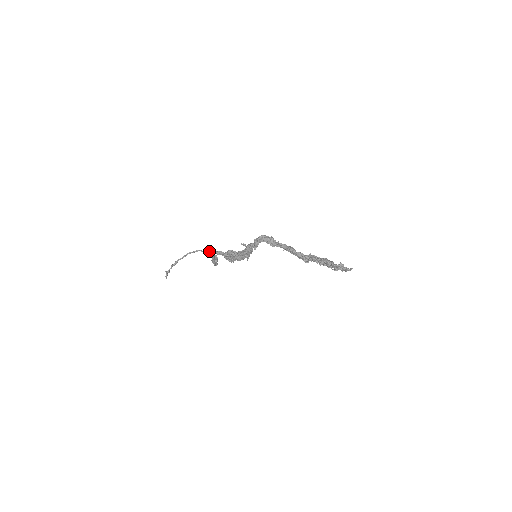
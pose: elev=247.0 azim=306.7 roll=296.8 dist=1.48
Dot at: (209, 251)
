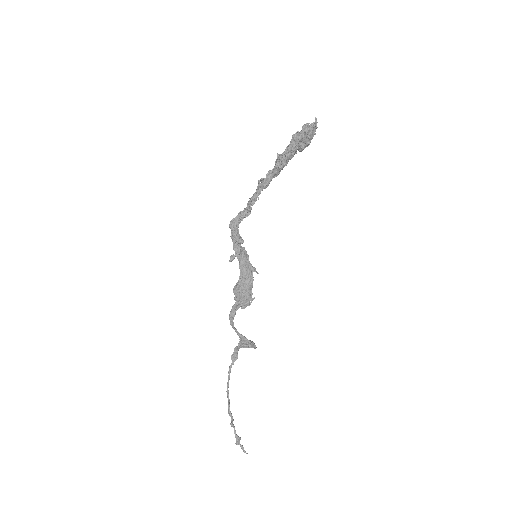
Dot at: (235, 350)
